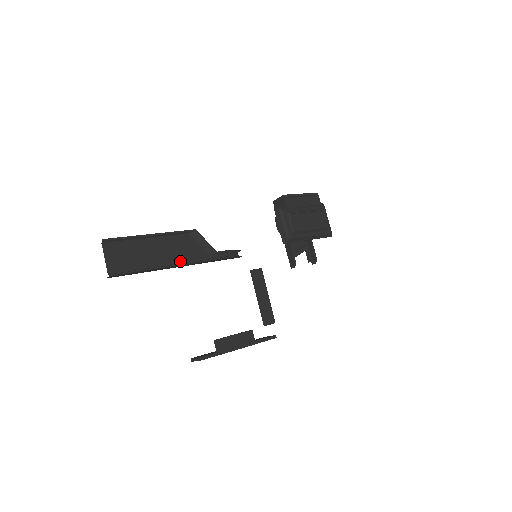
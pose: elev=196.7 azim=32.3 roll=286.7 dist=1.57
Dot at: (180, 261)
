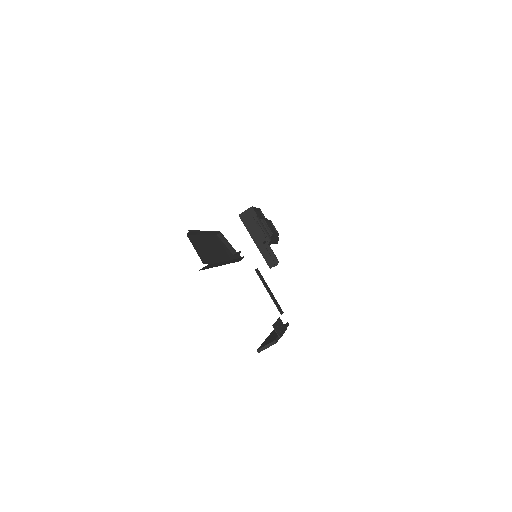
Dot at: (225, 258)
